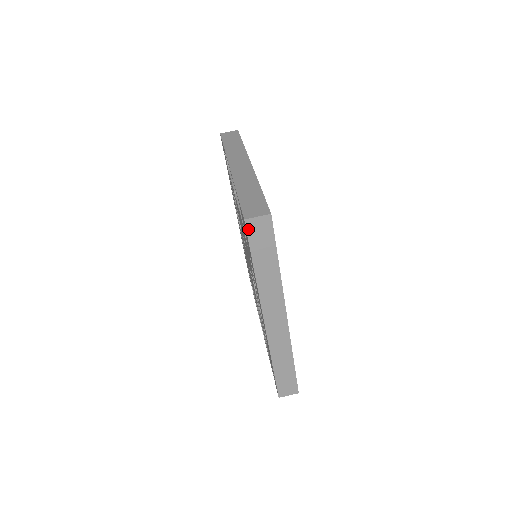
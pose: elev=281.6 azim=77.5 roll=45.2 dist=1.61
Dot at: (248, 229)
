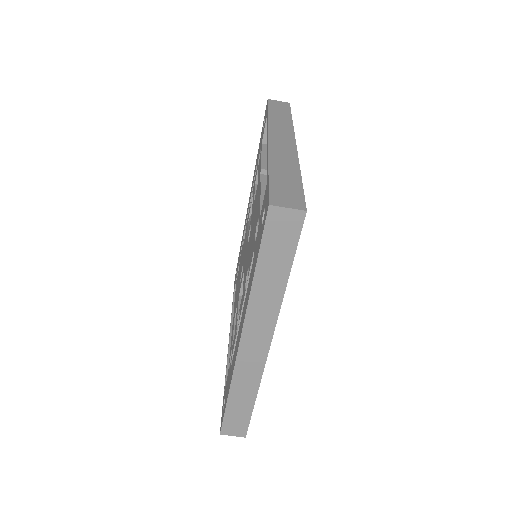
Dot at: (269, 219)
